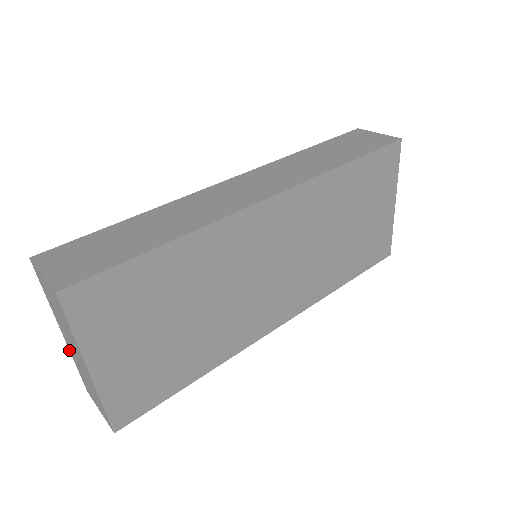
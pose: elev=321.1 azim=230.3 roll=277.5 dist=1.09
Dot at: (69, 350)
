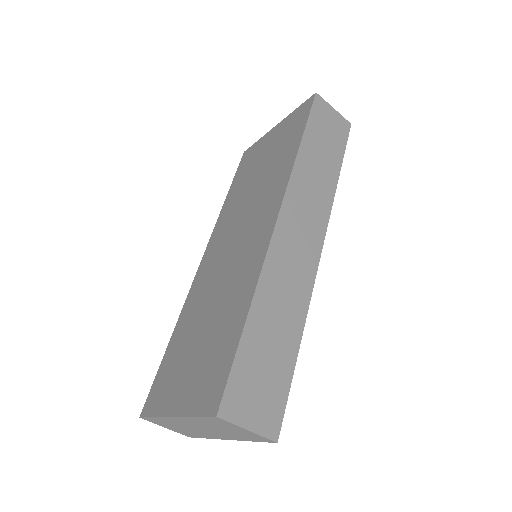
Dot at: (162, 417)
